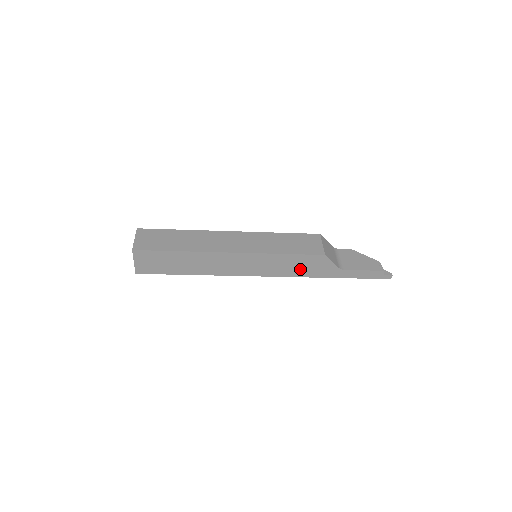
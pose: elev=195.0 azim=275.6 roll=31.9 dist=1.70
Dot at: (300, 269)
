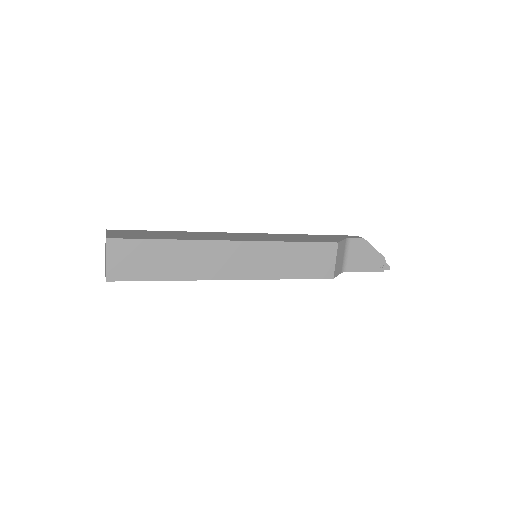
Dot at: occluded
